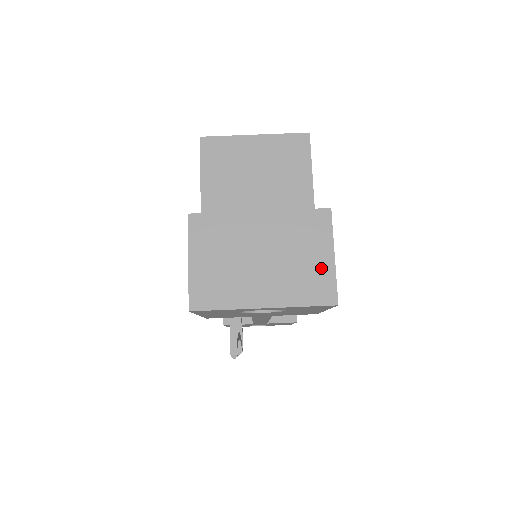
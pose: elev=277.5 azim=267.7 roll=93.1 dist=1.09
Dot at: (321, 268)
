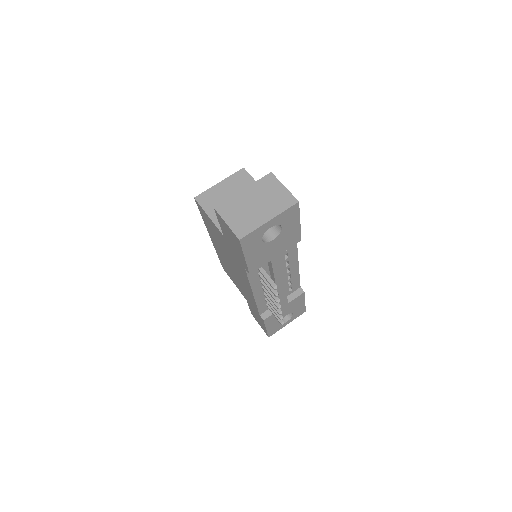
Dot at: (282, 194)
